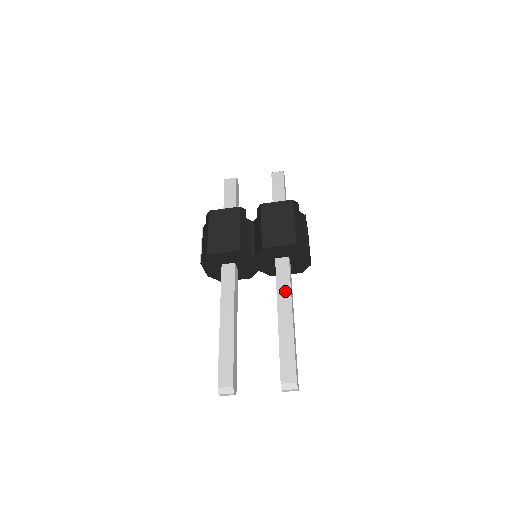
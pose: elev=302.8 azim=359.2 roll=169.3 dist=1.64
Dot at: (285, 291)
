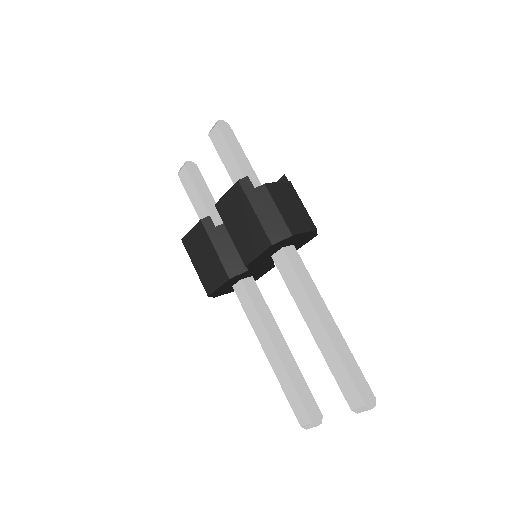
Dot at: (301, 296)
